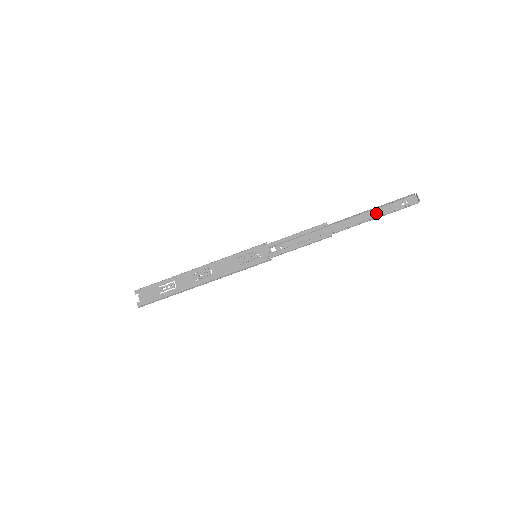
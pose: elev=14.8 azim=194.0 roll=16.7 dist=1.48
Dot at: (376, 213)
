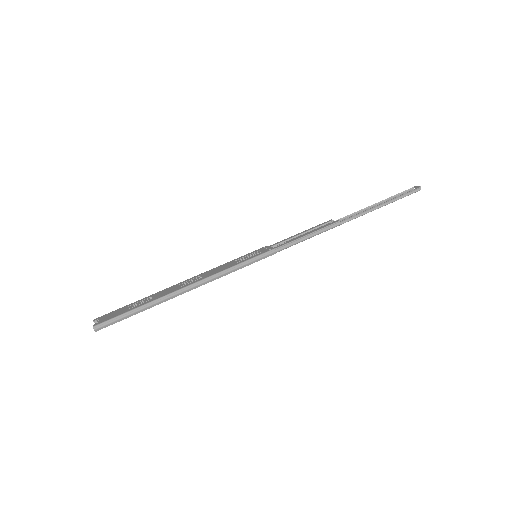
Dot at: (381, 205)
